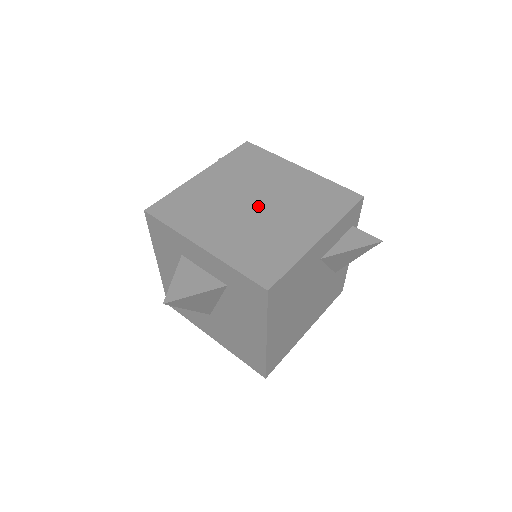
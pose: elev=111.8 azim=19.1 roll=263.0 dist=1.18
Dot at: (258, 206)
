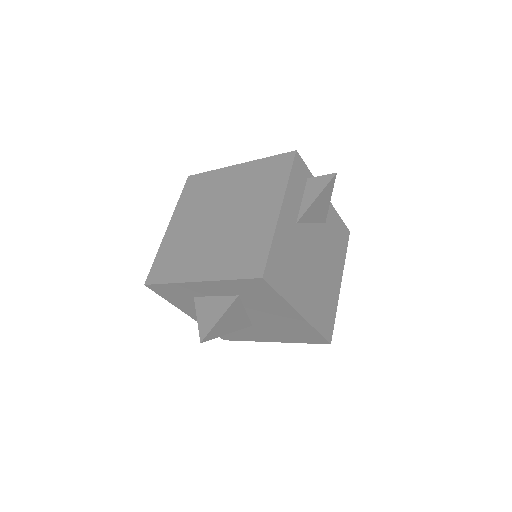
Dot at: (222, 219)
